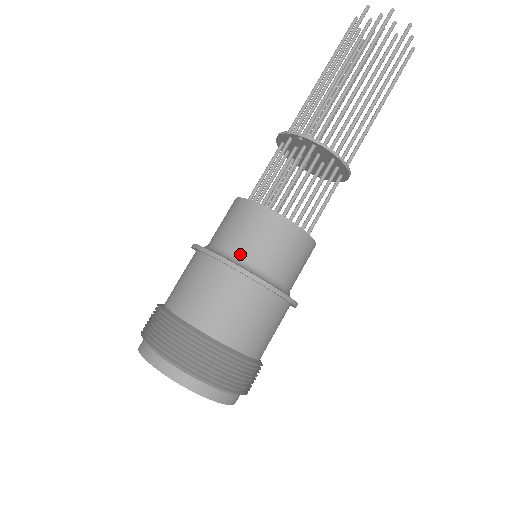
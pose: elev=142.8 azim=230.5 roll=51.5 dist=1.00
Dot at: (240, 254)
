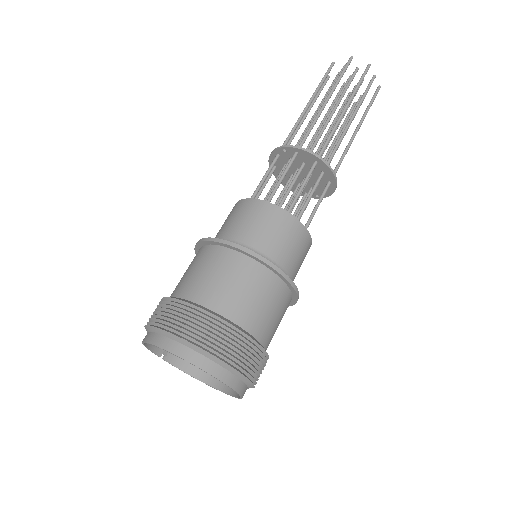
Dot at: (233, 238)
